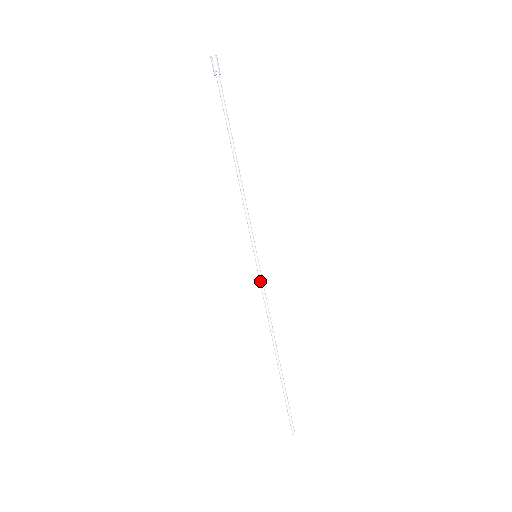
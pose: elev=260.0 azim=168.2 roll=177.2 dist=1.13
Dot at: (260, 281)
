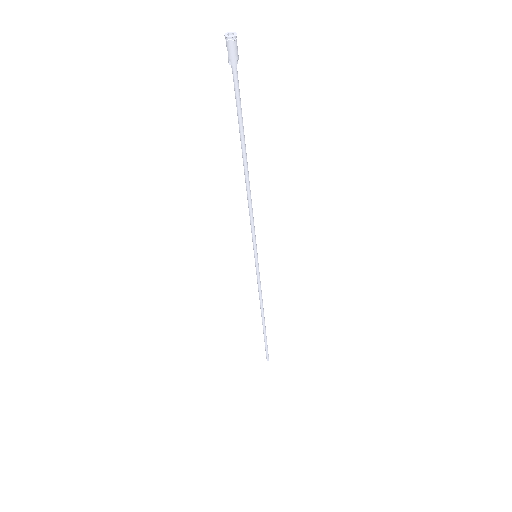
Dot at: (258, 275)
